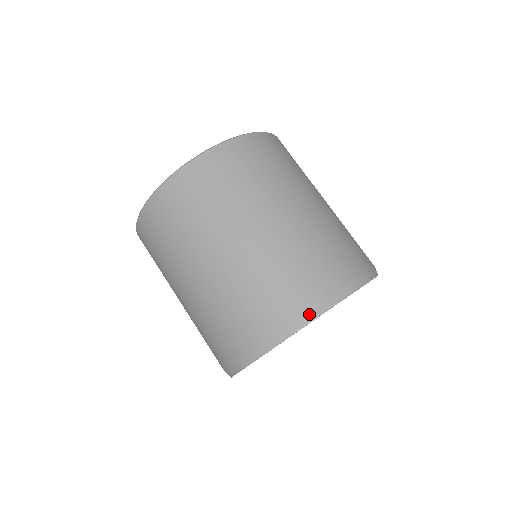
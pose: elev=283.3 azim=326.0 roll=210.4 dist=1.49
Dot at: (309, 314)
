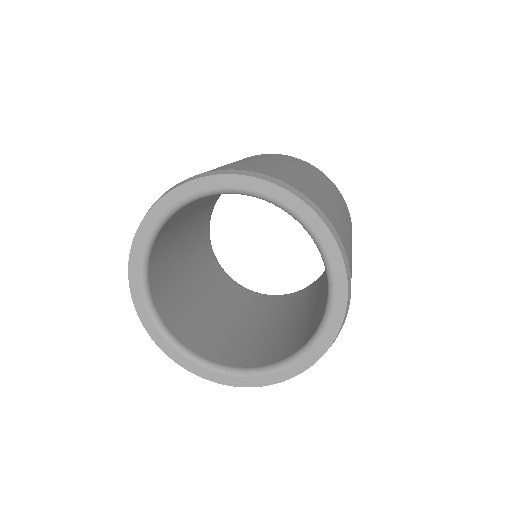
Dot at: (283, 183)
